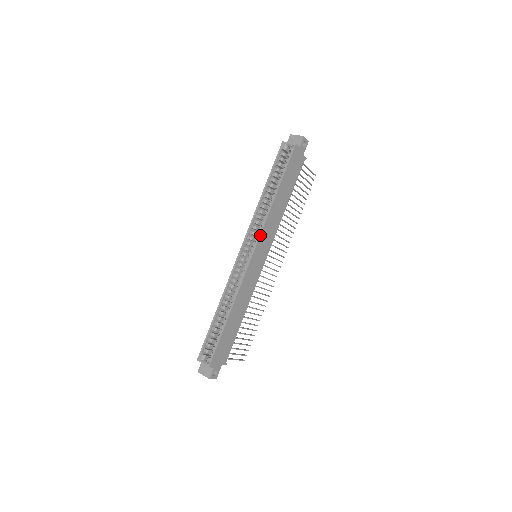
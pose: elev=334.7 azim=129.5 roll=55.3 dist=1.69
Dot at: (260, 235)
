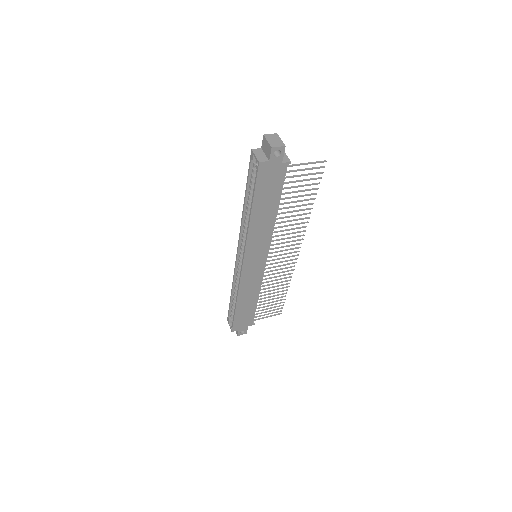
Dot at: (245, 250)
